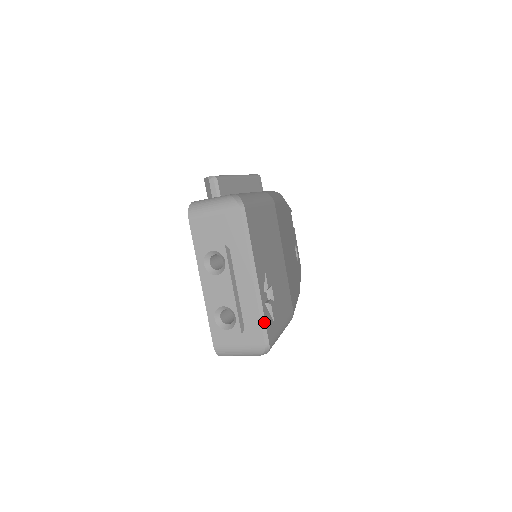
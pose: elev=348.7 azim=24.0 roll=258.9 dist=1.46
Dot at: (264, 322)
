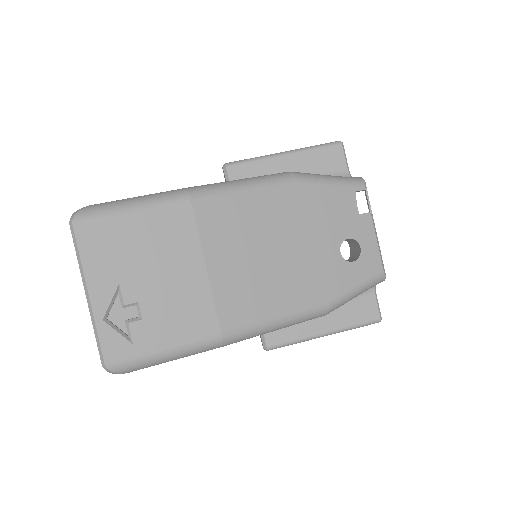
Dot at: (99, 341)
